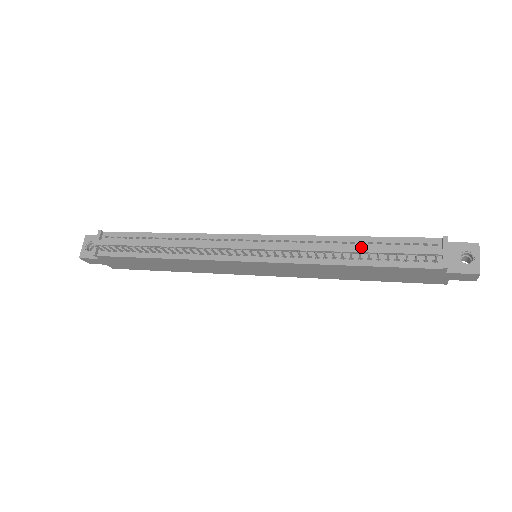
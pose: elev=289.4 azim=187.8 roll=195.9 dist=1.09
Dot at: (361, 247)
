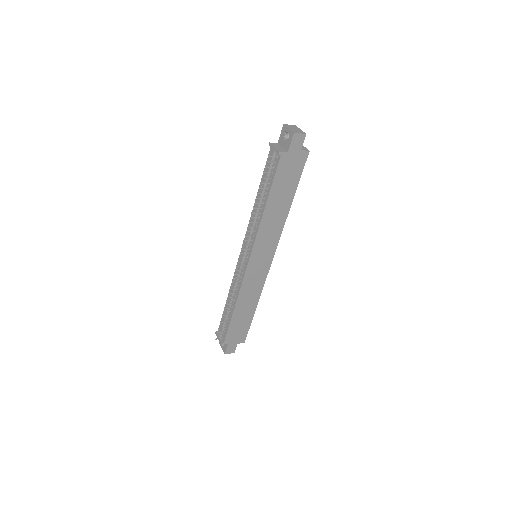
Dot at: (259, 195)
